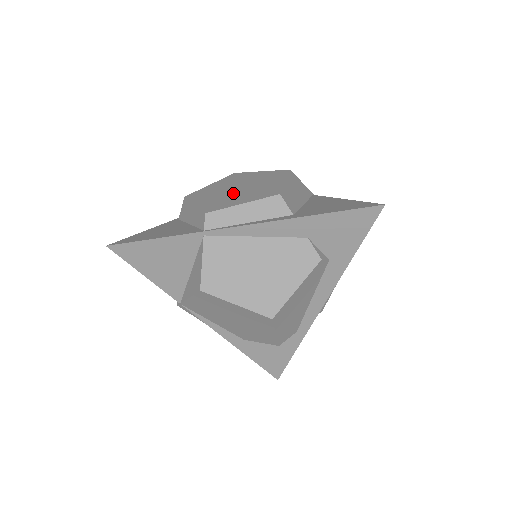
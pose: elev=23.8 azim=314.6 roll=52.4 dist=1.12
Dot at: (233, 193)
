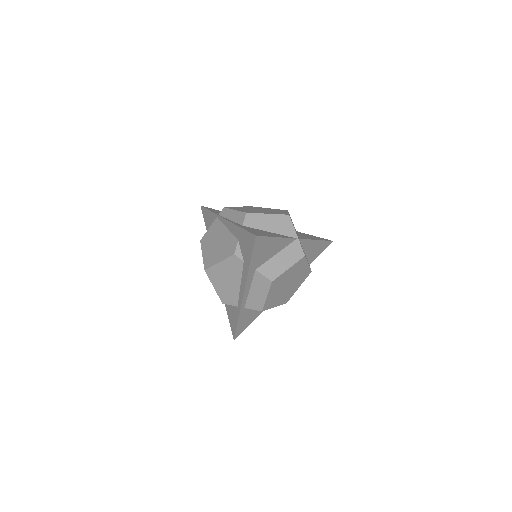
Dot at: (251, 209)
